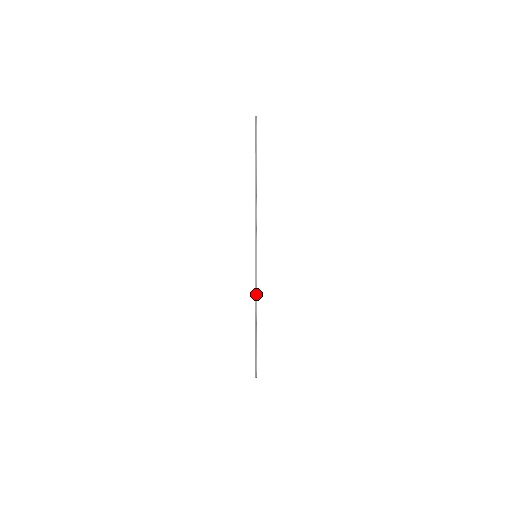
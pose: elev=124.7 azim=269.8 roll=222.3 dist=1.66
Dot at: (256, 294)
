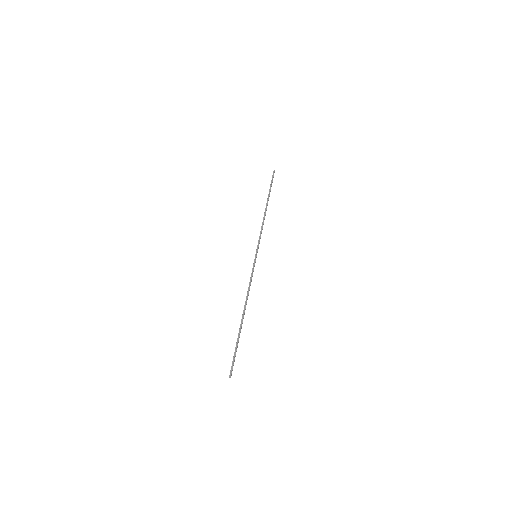
Dot at: (249, 287)
